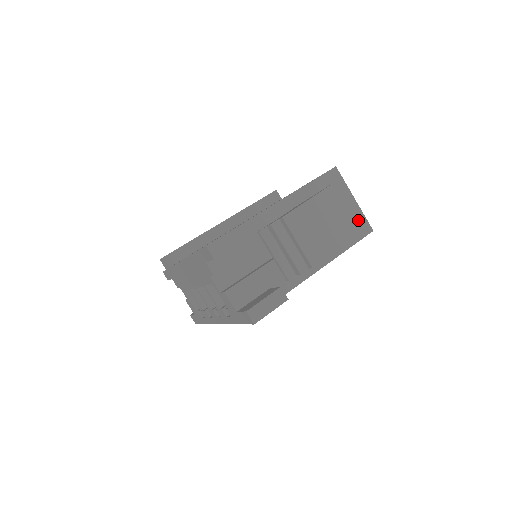
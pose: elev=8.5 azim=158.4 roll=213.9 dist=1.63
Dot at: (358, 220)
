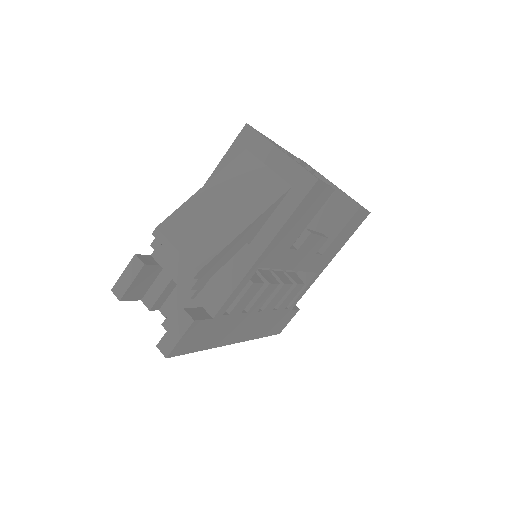
Dot at: (292, 176)
